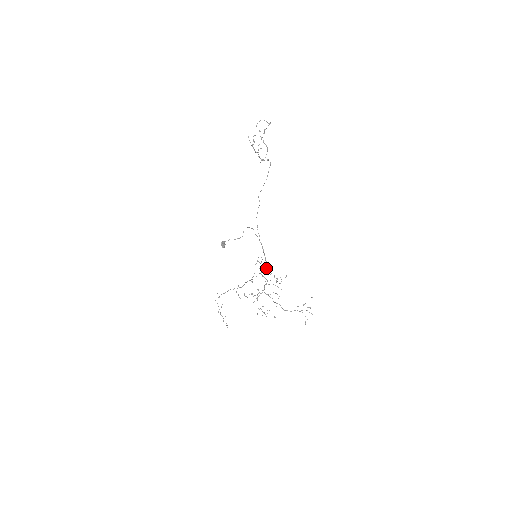
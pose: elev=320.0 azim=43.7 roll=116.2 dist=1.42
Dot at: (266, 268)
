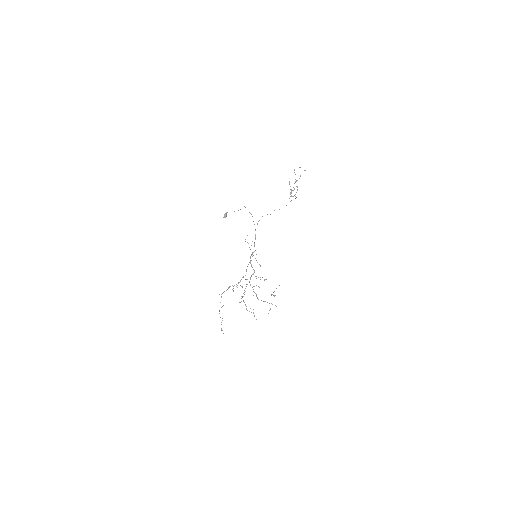
Dot at: (253, 252)
